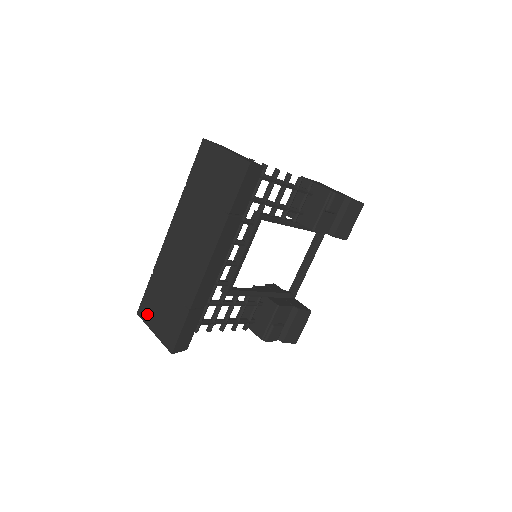
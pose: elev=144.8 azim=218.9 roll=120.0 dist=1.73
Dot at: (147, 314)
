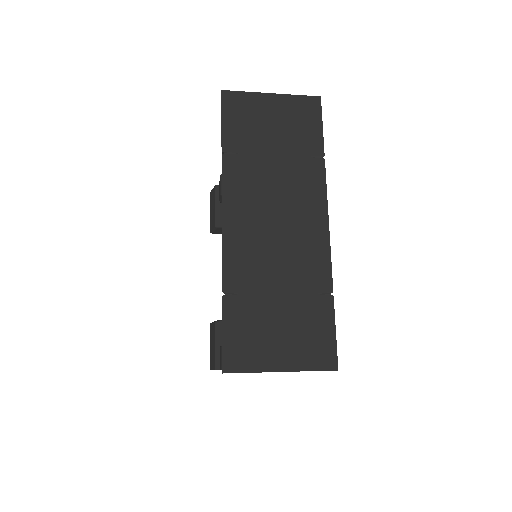
Dot at: (250, 356)
